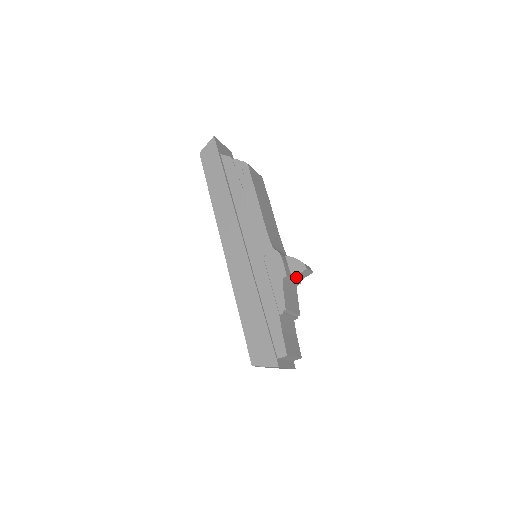
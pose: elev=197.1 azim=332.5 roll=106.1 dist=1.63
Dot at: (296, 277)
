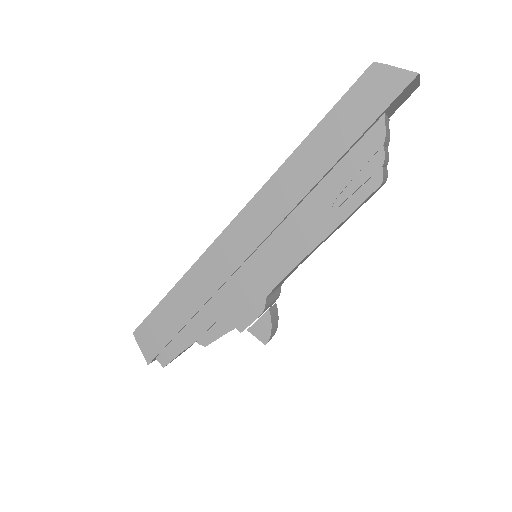
Dot at: (252, 330)
